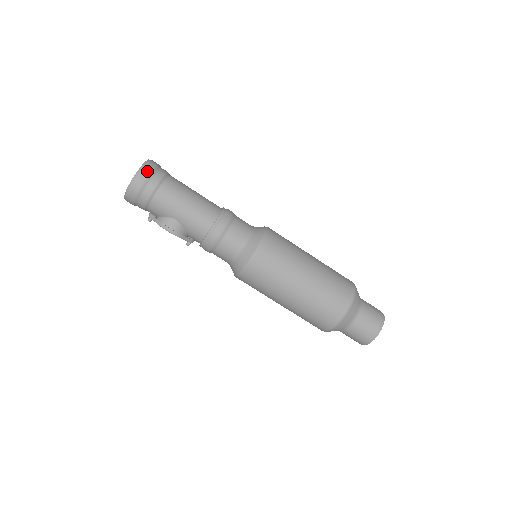
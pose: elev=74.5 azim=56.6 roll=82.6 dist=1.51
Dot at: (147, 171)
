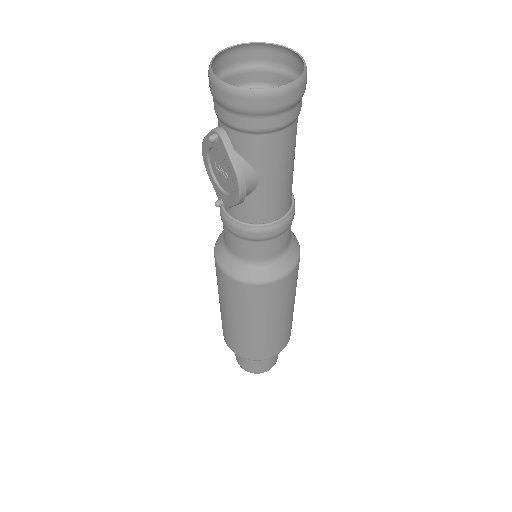
Dot at: (304, 88)
